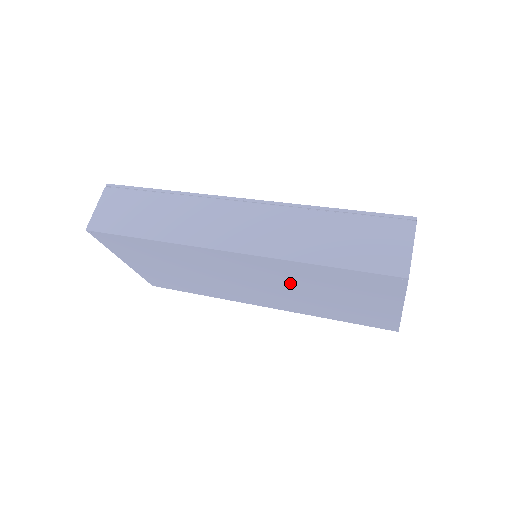
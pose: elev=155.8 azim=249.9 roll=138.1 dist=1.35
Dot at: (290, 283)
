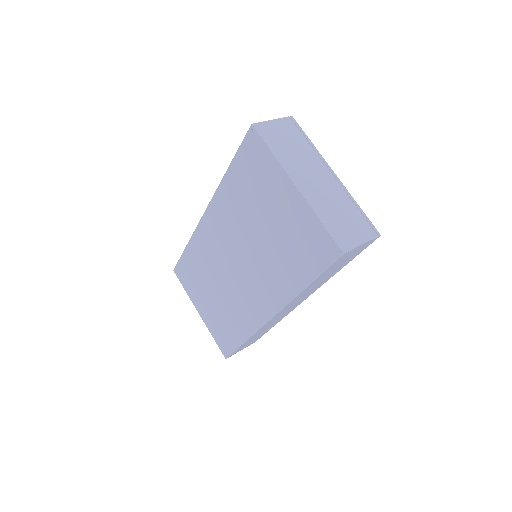
Dot at: (242, 229)
